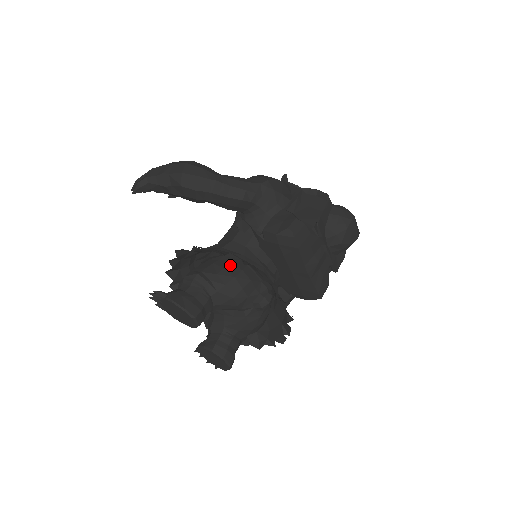
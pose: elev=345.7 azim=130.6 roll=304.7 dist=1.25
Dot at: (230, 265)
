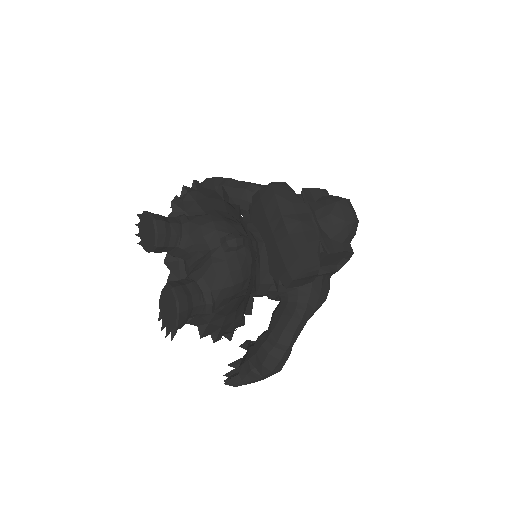
Dot at: occluded
